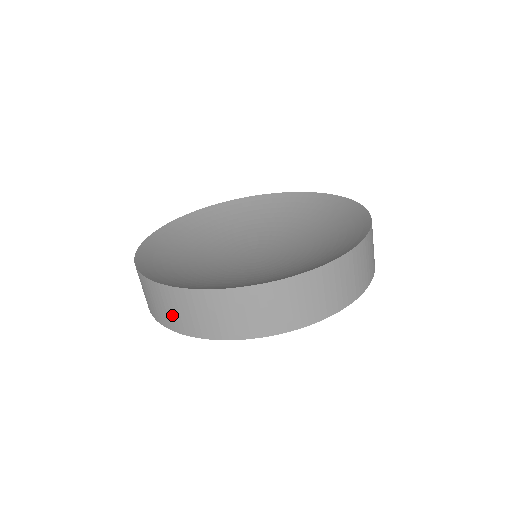
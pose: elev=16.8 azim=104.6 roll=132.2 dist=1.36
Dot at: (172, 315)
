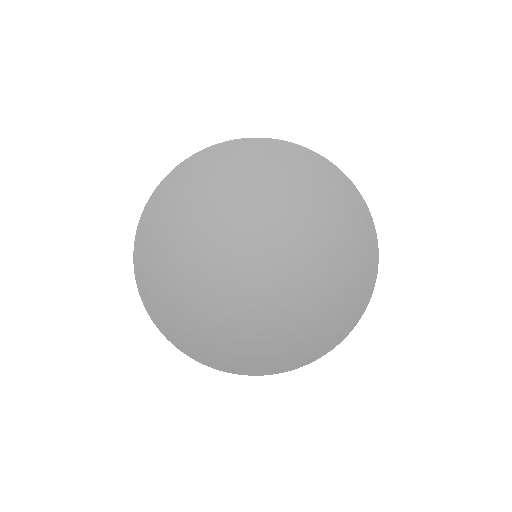
Dot at: occluded
